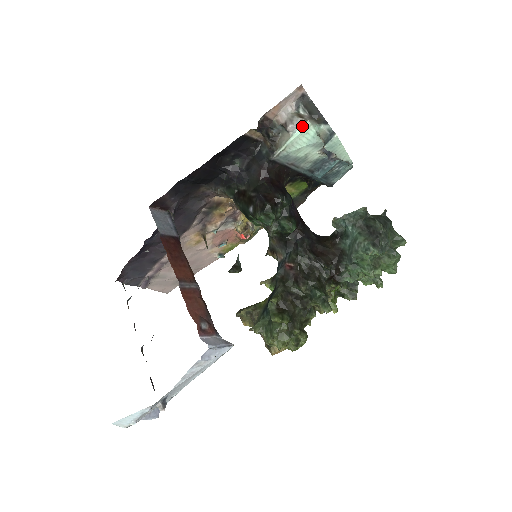
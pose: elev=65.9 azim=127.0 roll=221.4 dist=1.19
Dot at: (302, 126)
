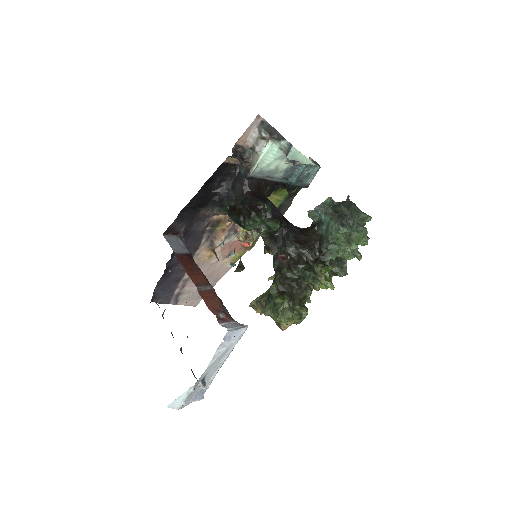
Dot at: (266, 146)
